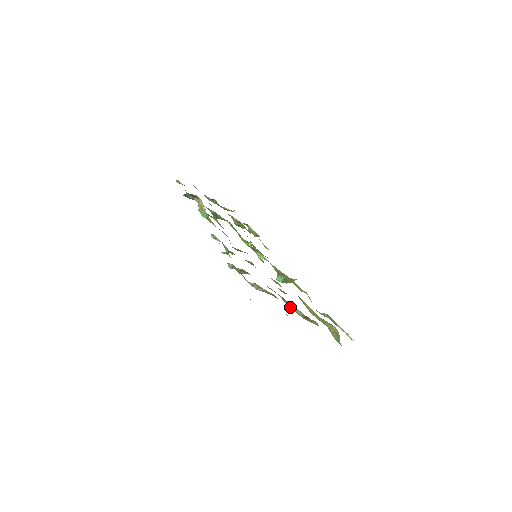
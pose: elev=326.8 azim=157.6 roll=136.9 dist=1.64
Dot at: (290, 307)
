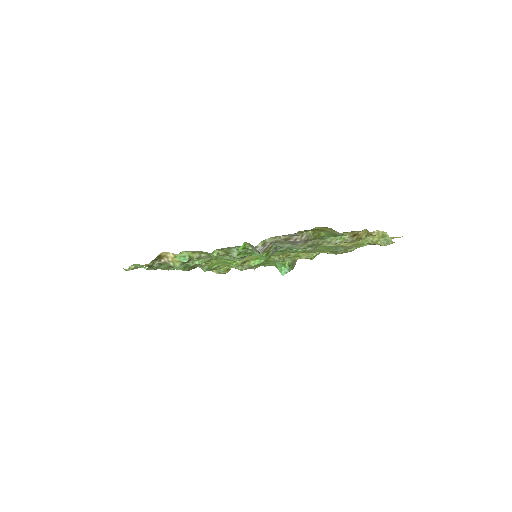
Dot at: (333, 243)
